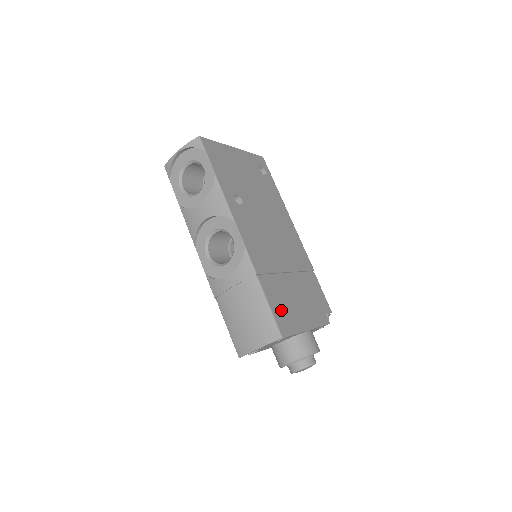
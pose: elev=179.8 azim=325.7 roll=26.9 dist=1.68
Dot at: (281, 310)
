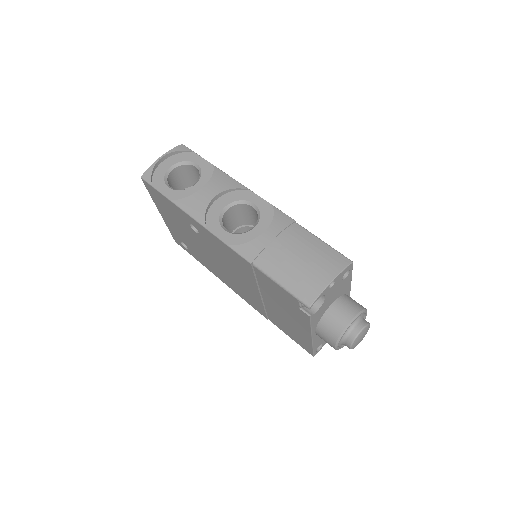
Dot at: occluded
